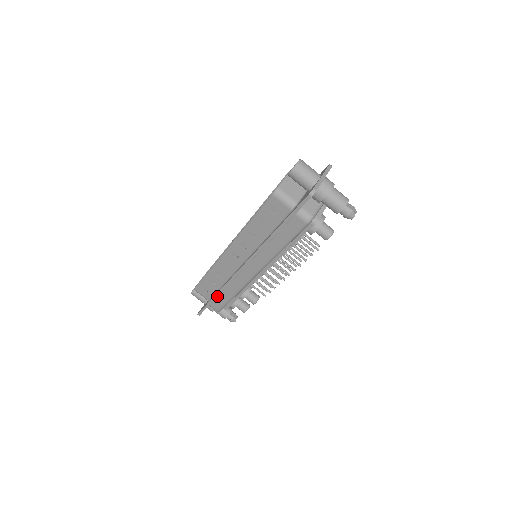
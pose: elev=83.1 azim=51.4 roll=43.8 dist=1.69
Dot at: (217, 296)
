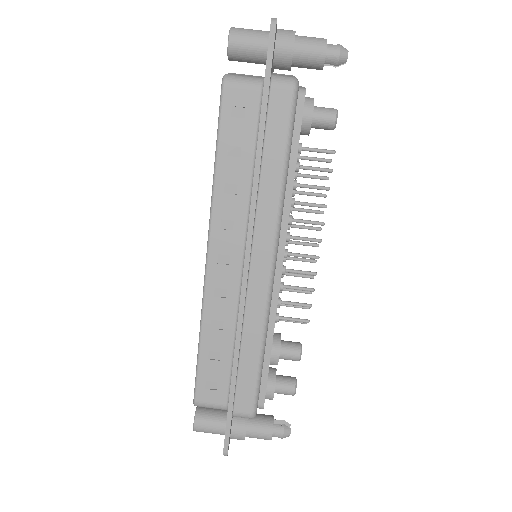
Dot at: (236, 372)
